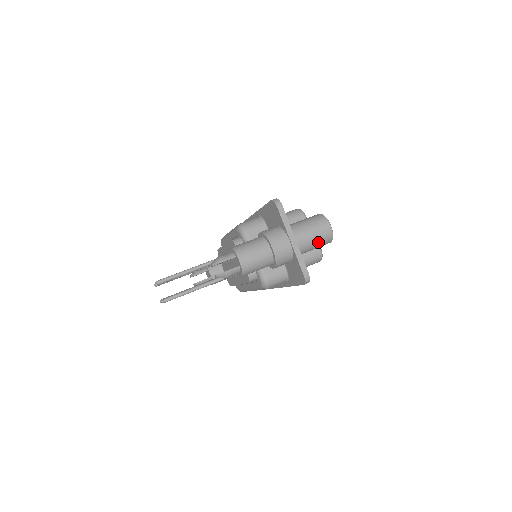
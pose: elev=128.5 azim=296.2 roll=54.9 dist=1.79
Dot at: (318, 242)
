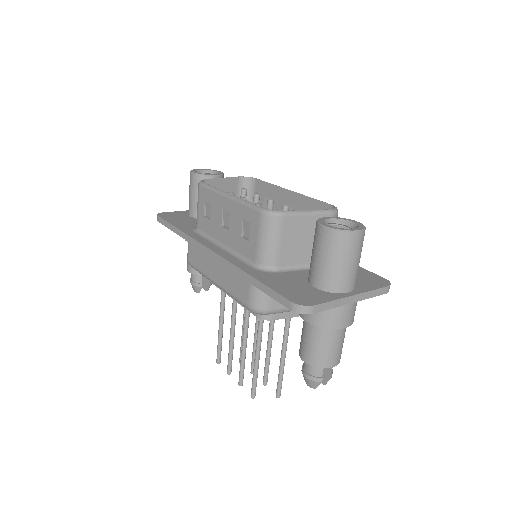
Dot at: occluded
